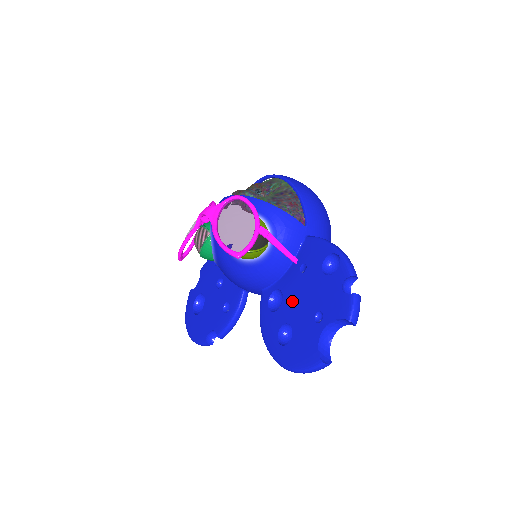
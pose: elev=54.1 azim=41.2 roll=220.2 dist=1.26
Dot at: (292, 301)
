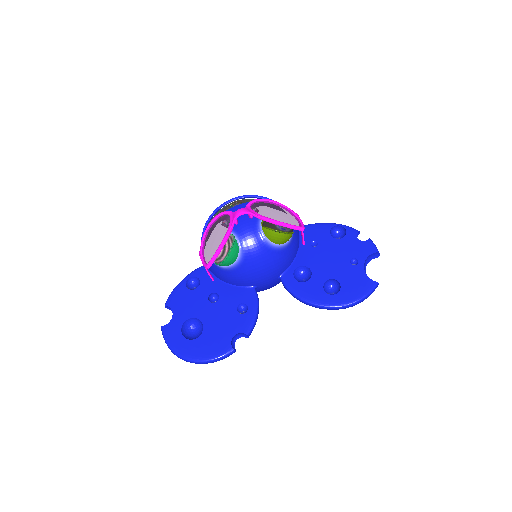
Dot at: (321, 265)
